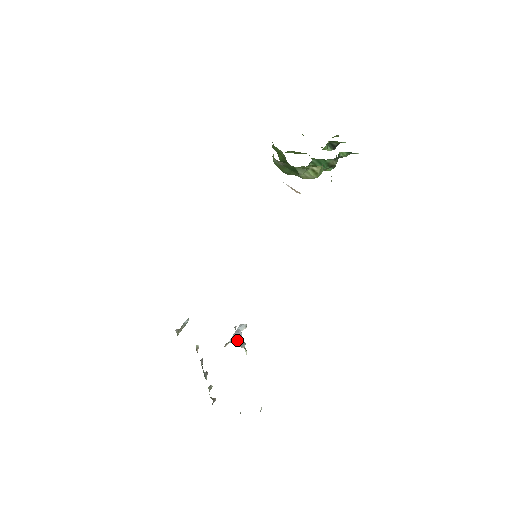
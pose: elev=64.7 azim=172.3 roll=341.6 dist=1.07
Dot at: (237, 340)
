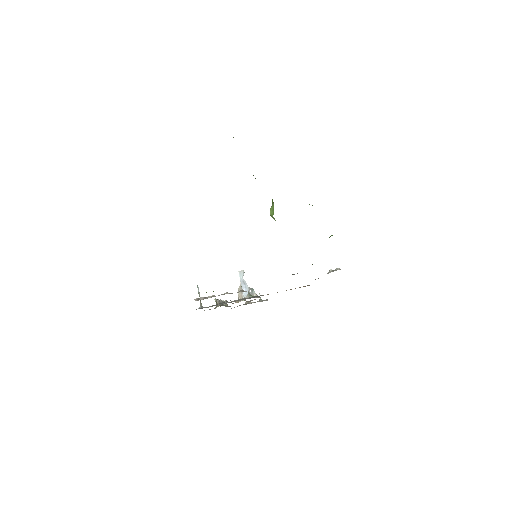
Dot at: occluded
